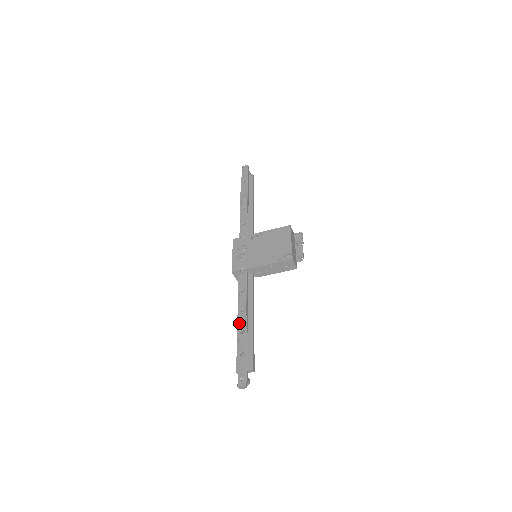
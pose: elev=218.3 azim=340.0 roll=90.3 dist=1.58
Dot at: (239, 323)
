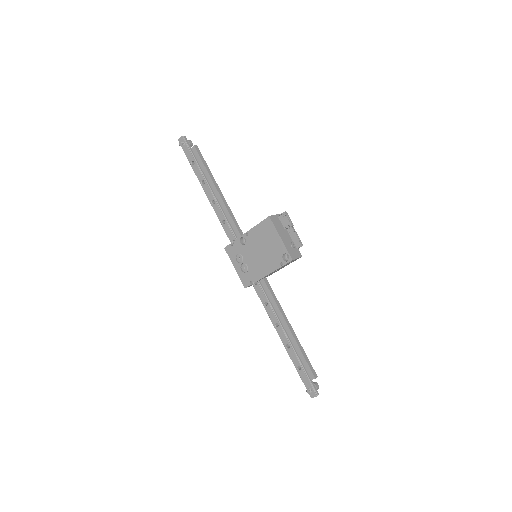
Dot at: occluded
